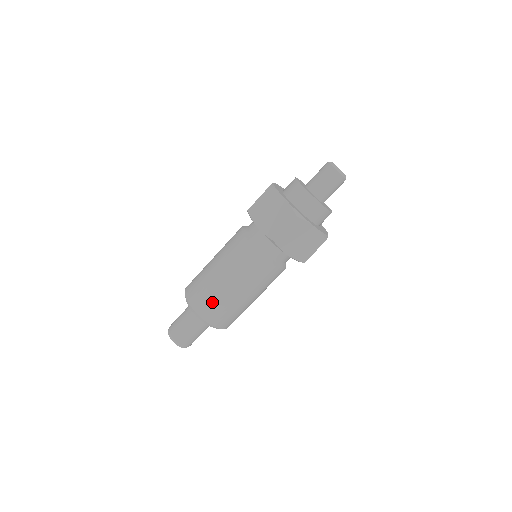
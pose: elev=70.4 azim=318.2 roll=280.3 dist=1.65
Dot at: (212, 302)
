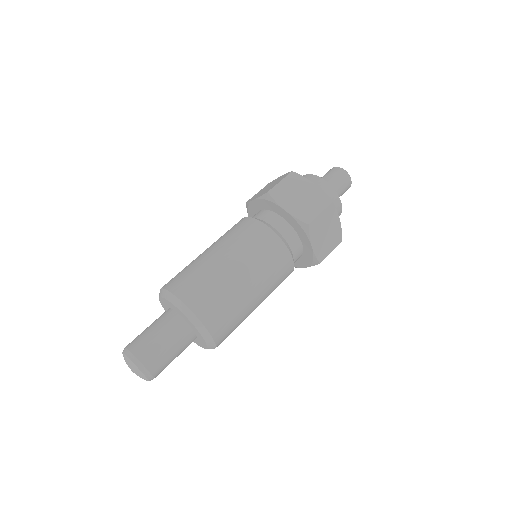
Dot at: (219, 300)
